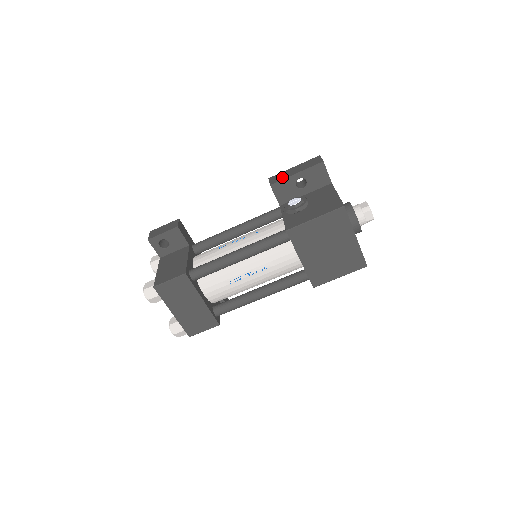
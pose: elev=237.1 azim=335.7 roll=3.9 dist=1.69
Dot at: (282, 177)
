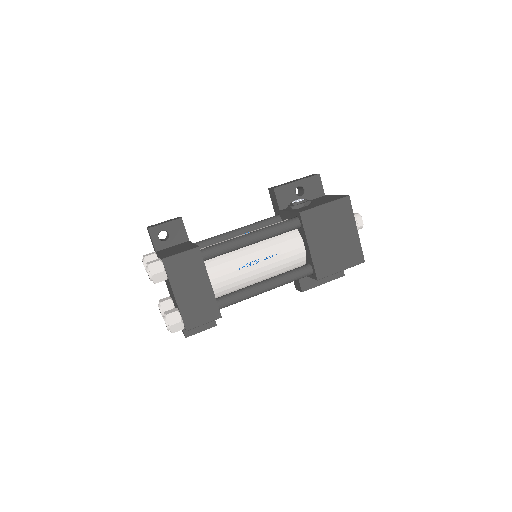
Dot at: (283, 184)
